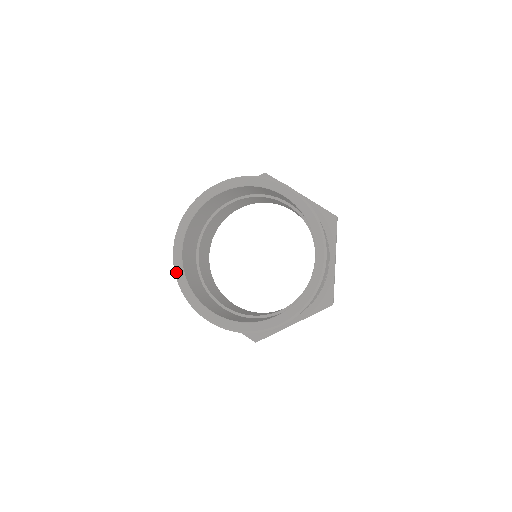
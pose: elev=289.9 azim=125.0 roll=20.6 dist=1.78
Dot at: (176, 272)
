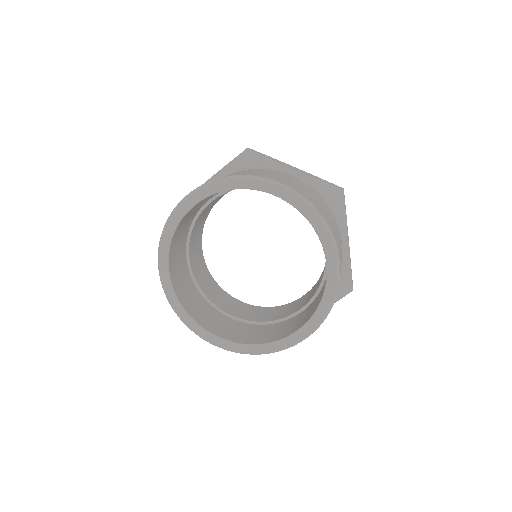
Dot at: (169, 301)
